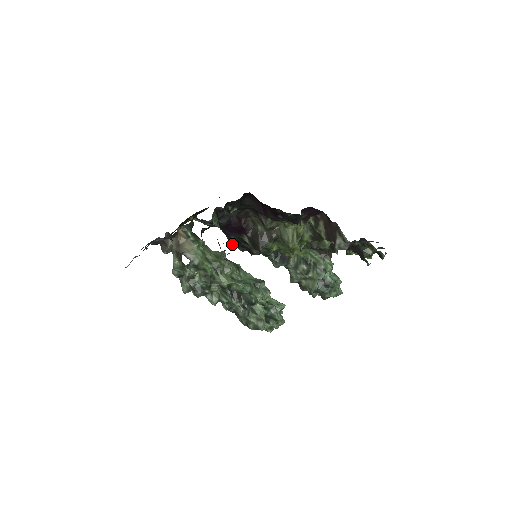
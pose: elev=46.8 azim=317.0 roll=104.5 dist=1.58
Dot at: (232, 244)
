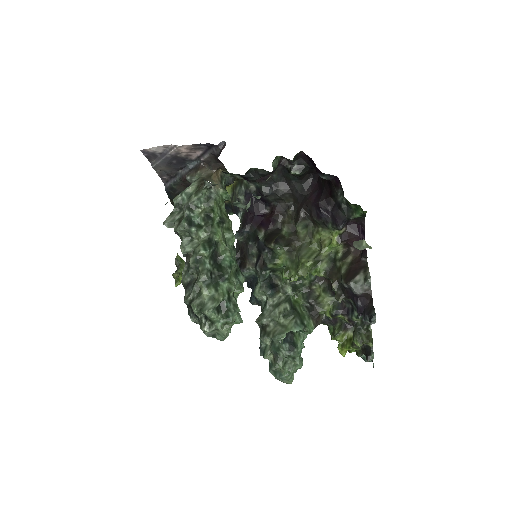
Dot at: (239, 237)
